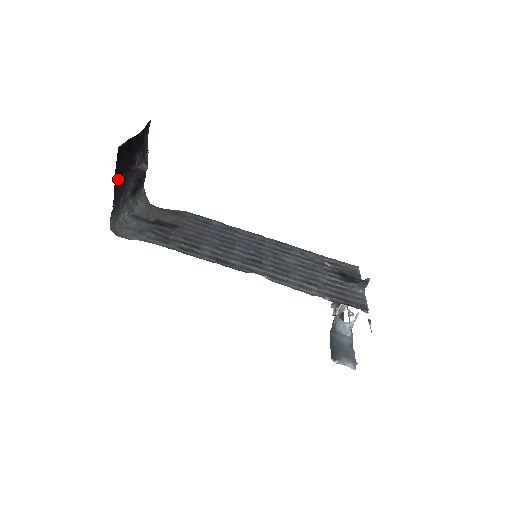
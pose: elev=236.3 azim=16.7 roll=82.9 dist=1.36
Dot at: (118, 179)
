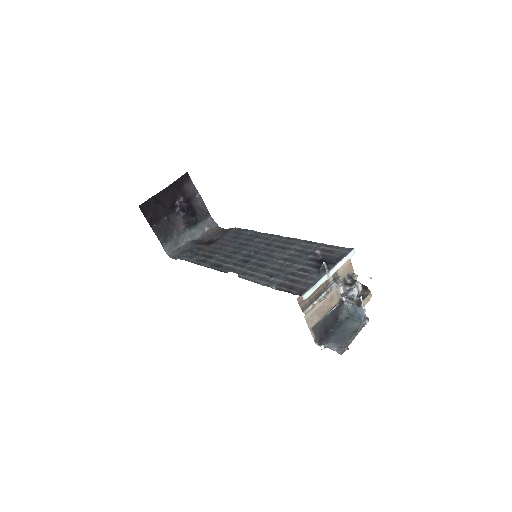
Dot at: (157, 223)
